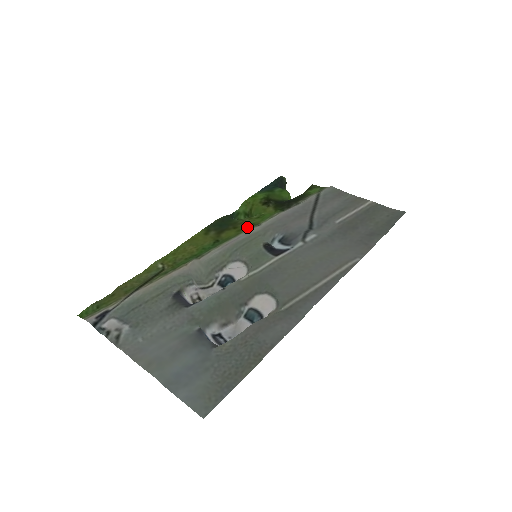
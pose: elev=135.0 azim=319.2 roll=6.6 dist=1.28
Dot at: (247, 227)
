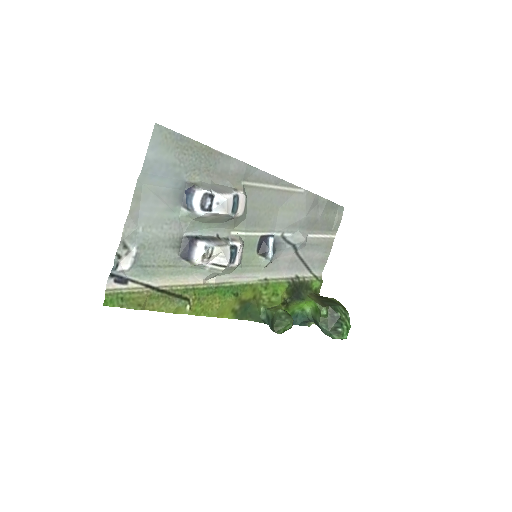
Dot at: (259, 287)
